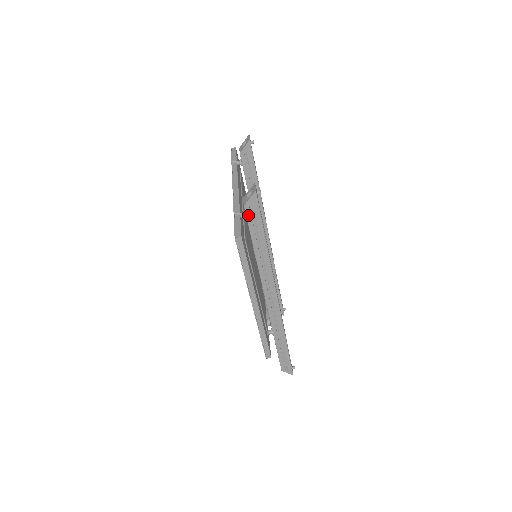
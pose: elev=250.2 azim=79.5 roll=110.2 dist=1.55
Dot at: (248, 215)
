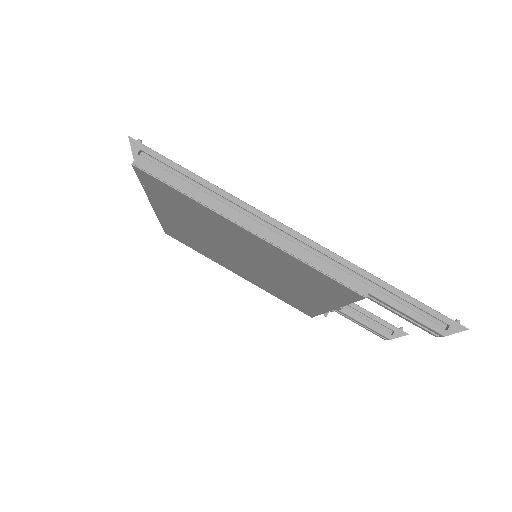
Dot at: occluded
